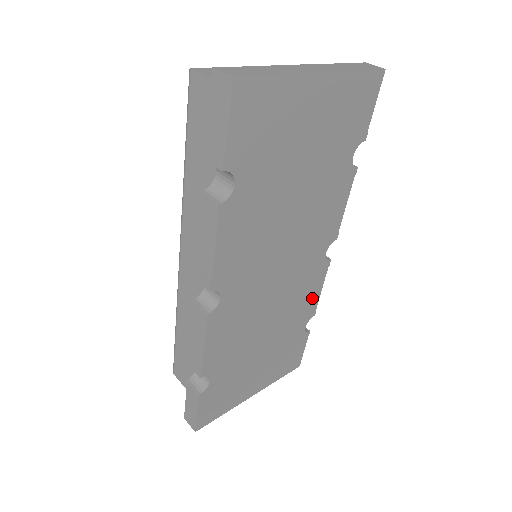
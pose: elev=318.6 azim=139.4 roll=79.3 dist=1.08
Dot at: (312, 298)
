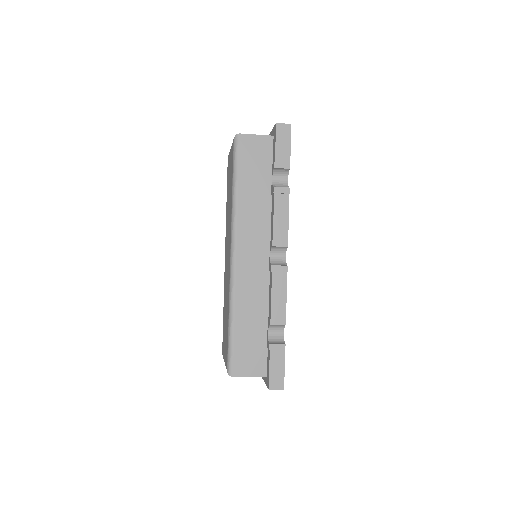
Dot at: occluded
